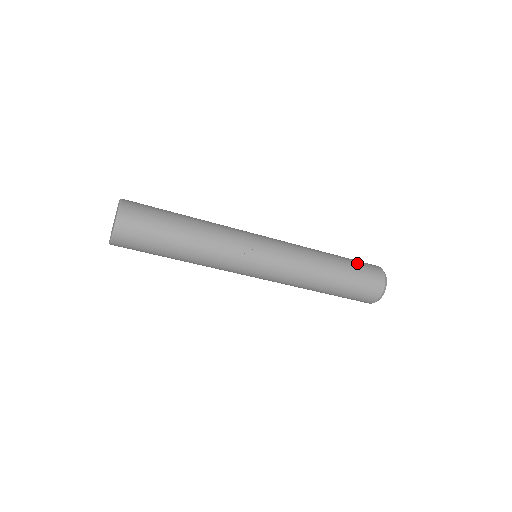
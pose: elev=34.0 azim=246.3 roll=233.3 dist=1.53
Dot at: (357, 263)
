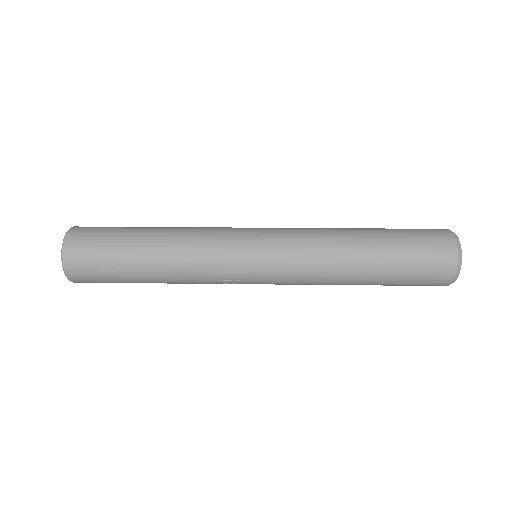
Dot at: (410, 263)
